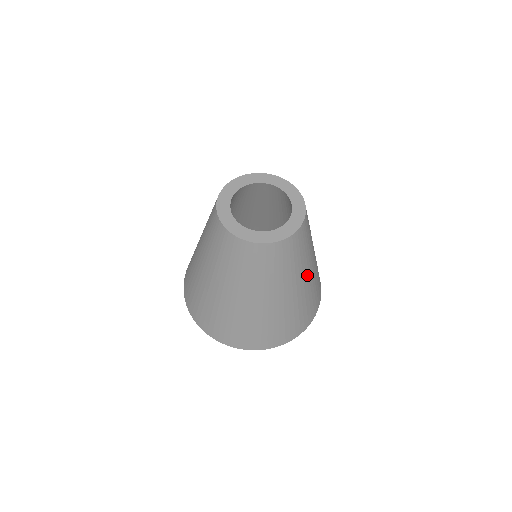
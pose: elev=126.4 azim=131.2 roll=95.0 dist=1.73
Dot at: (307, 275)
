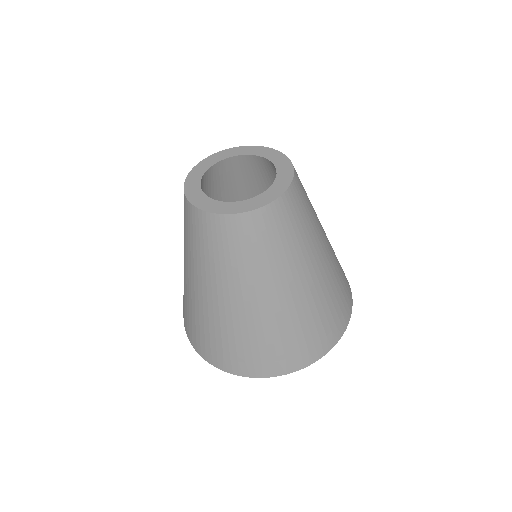
Dot at: (312, 271)
